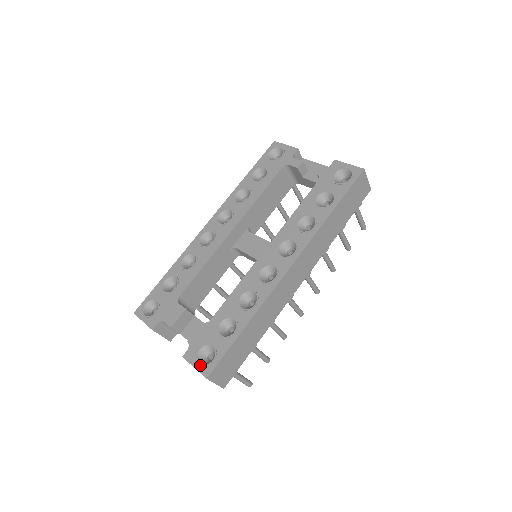
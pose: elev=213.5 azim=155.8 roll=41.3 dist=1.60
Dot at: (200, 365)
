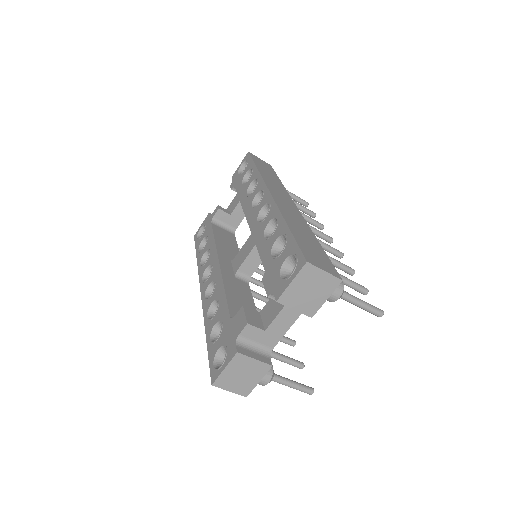
Dot at: (292, 273)
